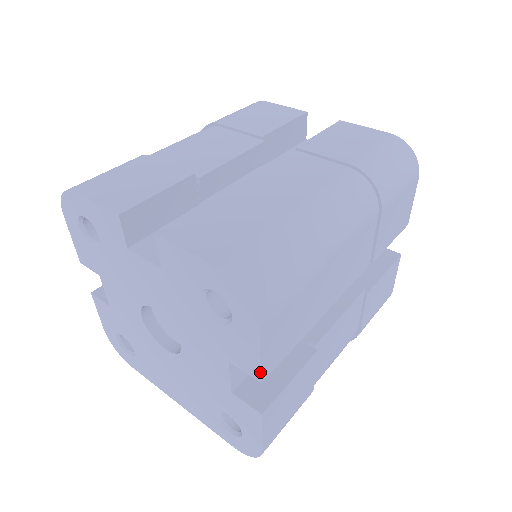
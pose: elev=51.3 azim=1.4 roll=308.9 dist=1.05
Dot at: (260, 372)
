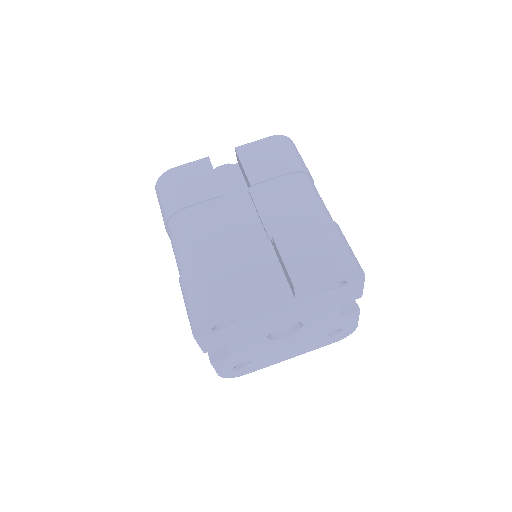
Dot at: (362, 293)
